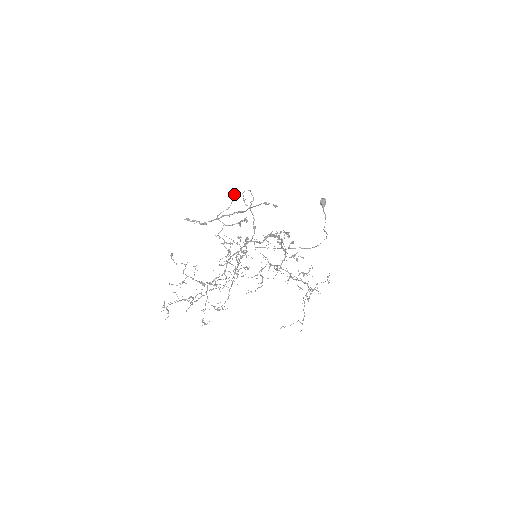
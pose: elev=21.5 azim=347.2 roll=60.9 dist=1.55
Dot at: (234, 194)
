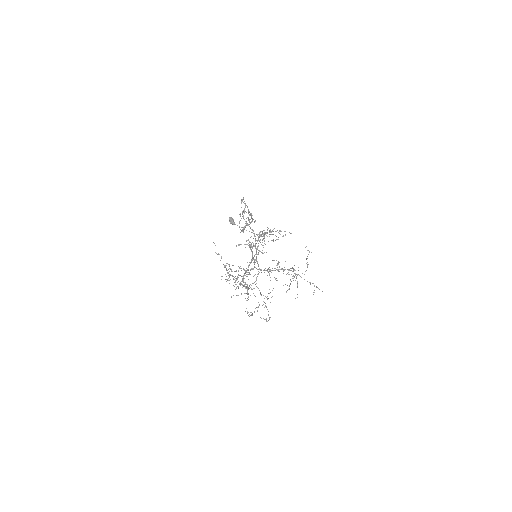
Dot at: (241, 201)
